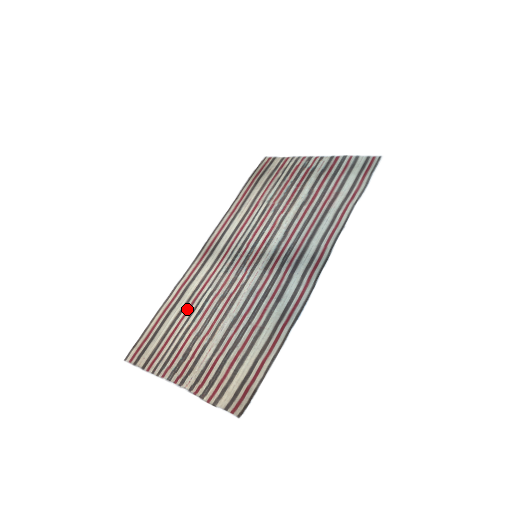
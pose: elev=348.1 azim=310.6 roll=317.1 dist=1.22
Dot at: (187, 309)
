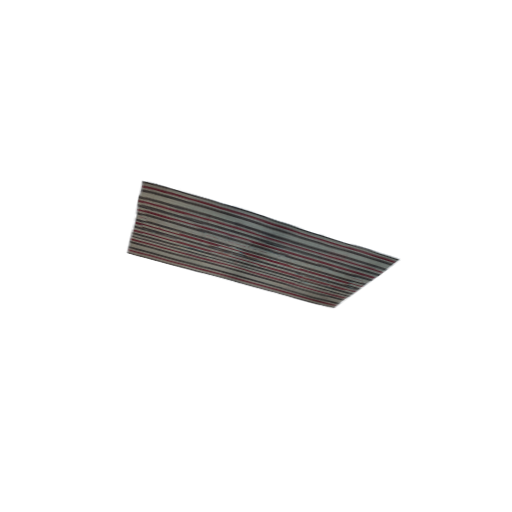
Dot at: (187, 255)
